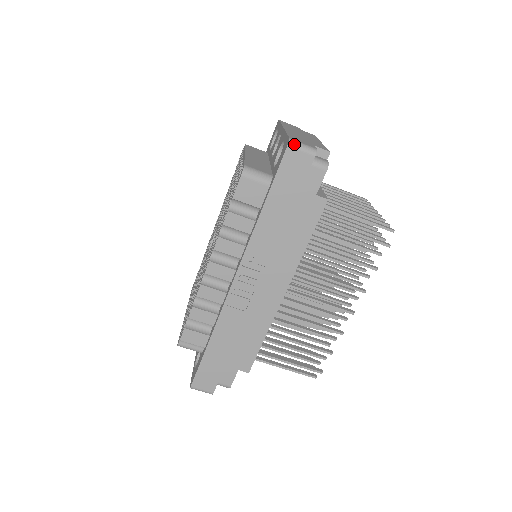
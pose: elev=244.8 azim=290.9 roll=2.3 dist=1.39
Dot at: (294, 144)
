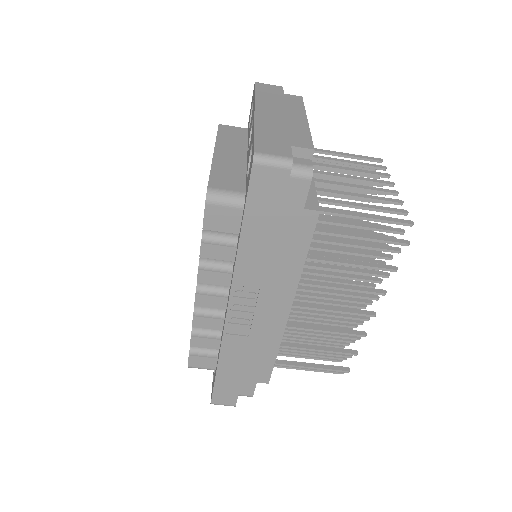
Dot at: (261, 160)
